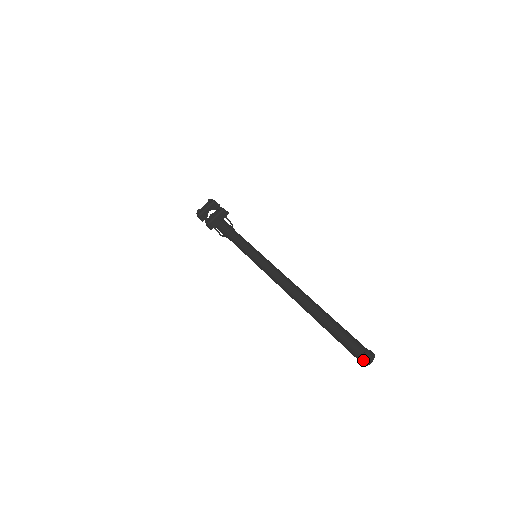
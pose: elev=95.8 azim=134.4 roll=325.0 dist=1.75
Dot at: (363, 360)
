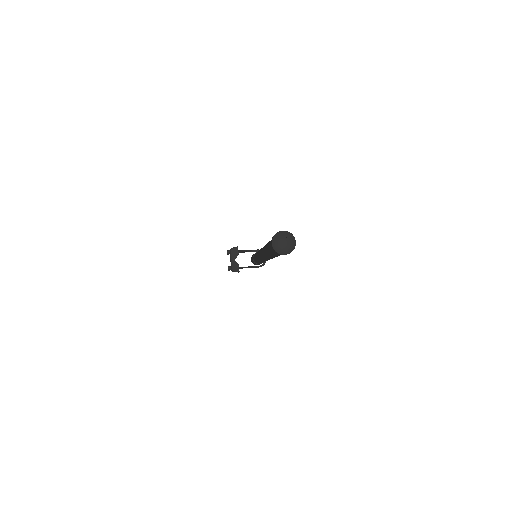
Dot at: (273, 250)
